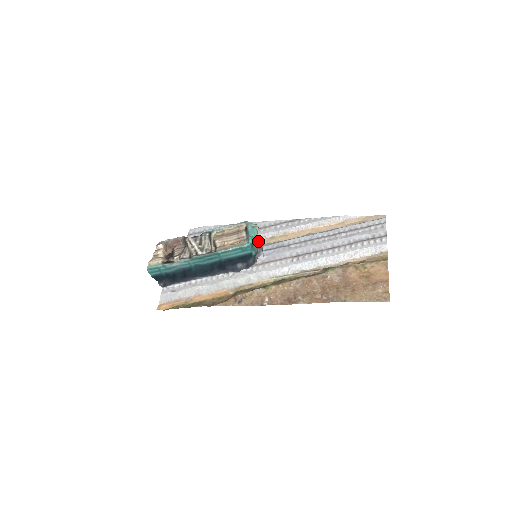
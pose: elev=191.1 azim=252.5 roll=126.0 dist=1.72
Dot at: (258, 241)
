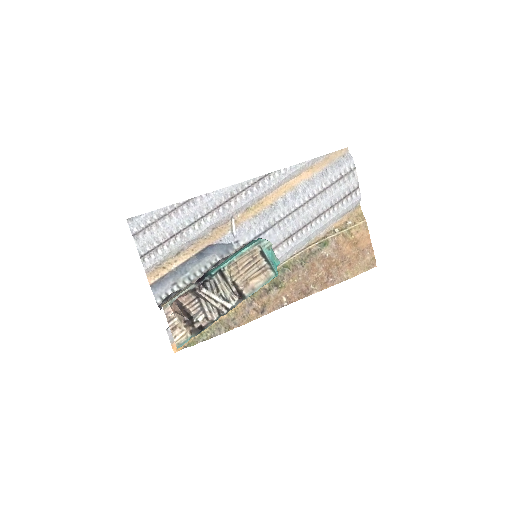
Dot at: (235, 221)
